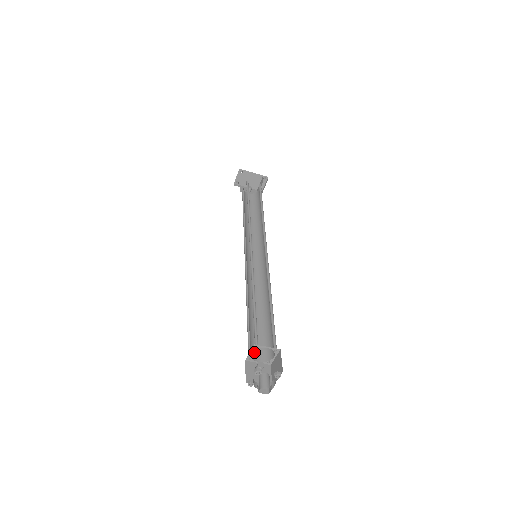
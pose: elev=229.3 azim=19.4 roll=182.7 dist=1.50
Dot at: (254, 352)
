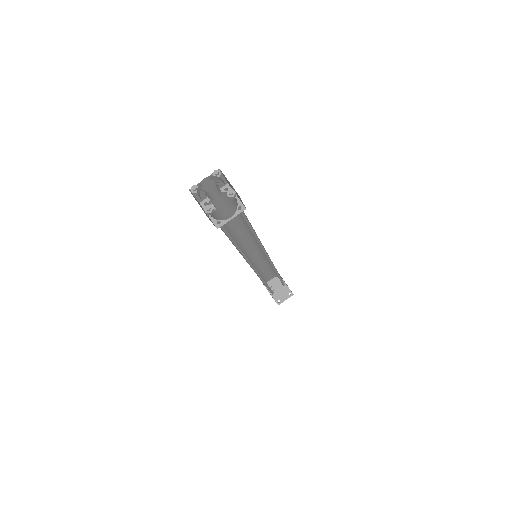
Dot at: (211, 214)
